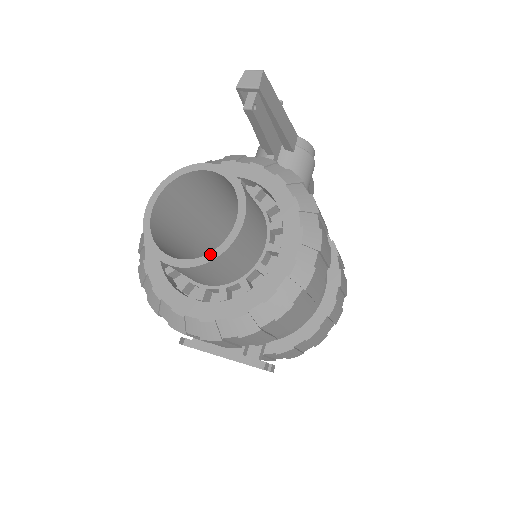
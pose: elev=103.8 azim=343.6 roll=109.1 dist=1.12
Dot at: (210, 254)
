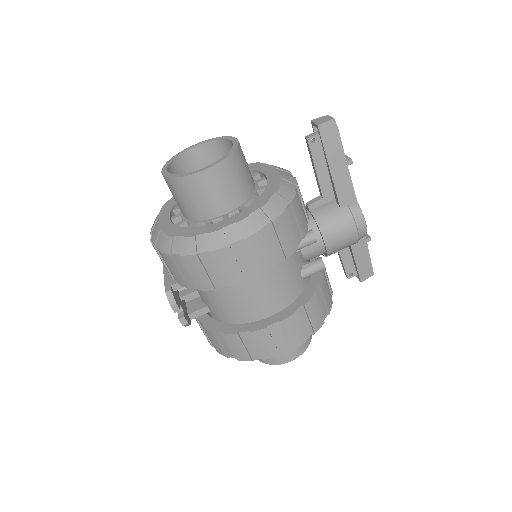
Dot at: (176, 175)
